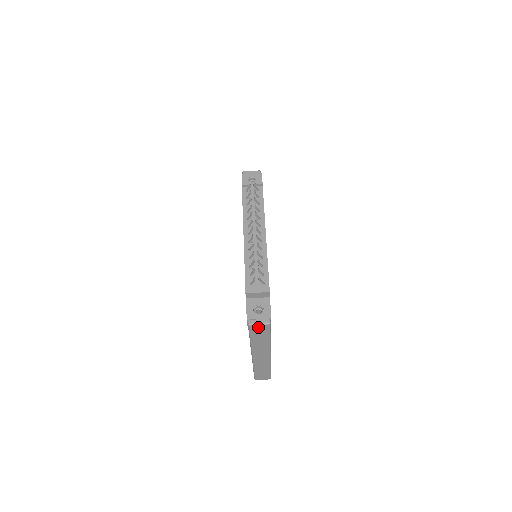
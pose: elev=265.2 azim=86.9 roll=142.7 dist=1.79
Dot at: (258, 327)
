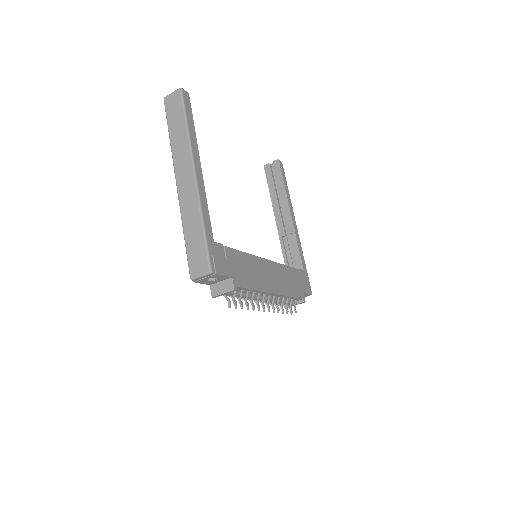
Dot at: occluded
